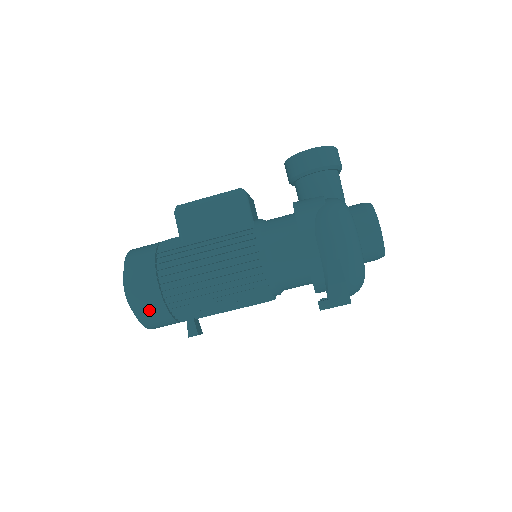
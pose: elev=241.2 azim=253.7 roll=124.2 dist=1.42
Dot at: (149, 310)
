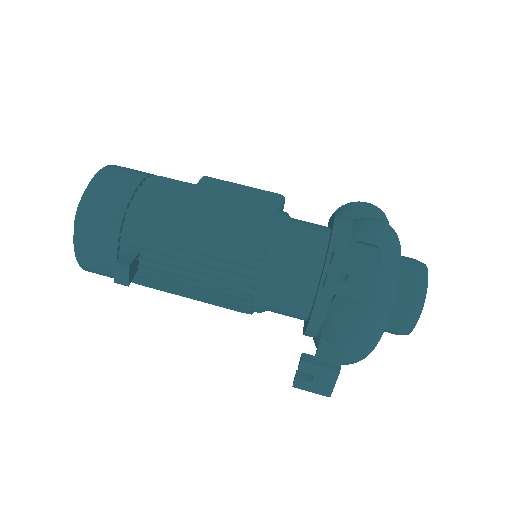
Dot at: (105, 196)
